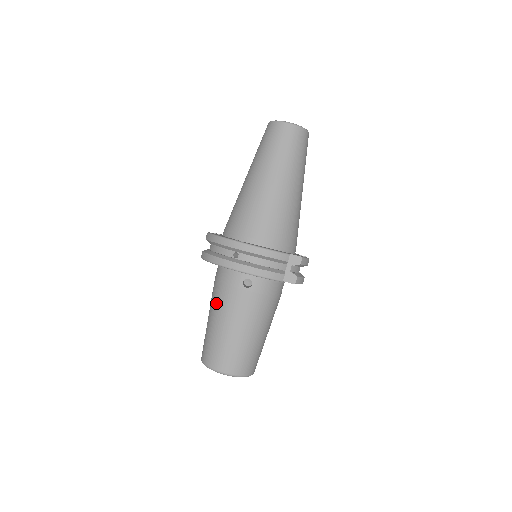
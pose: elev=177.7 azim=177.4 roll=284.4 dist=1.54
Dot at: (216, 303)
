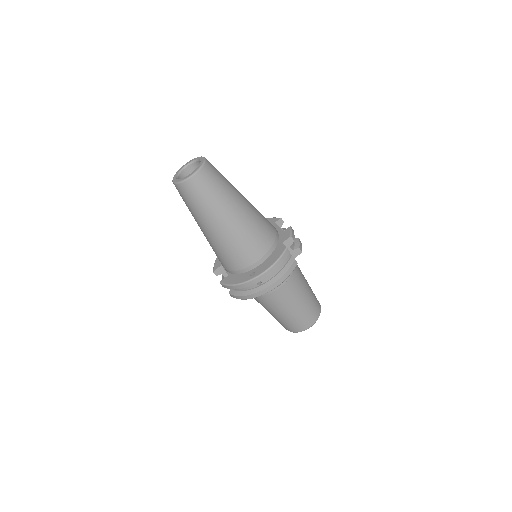
Dot at: (268, 306)
